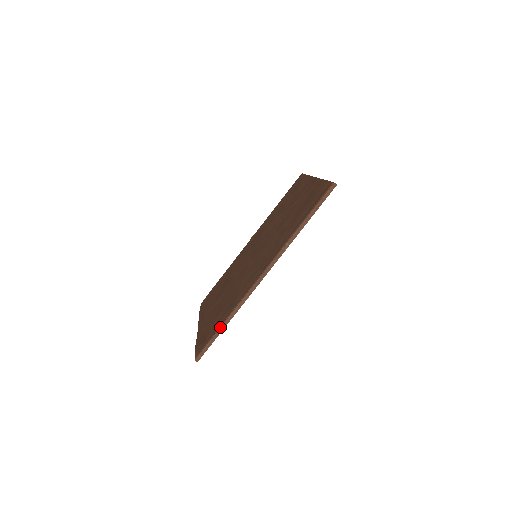
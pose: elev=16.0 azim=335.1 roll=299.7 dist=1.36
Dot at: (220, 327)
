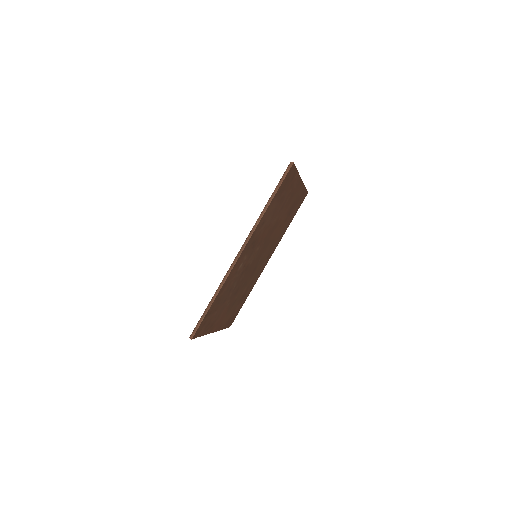
Dot at: (208, 304)
